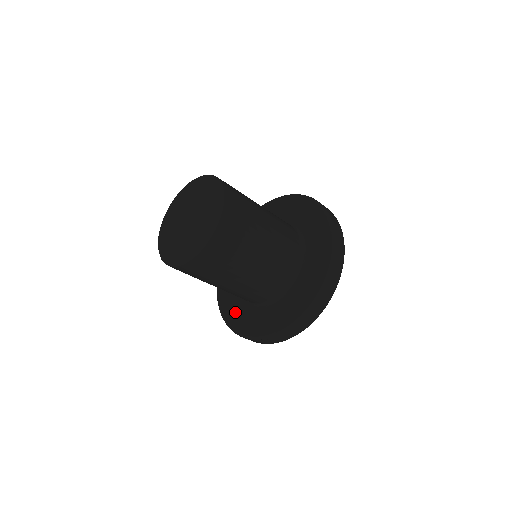
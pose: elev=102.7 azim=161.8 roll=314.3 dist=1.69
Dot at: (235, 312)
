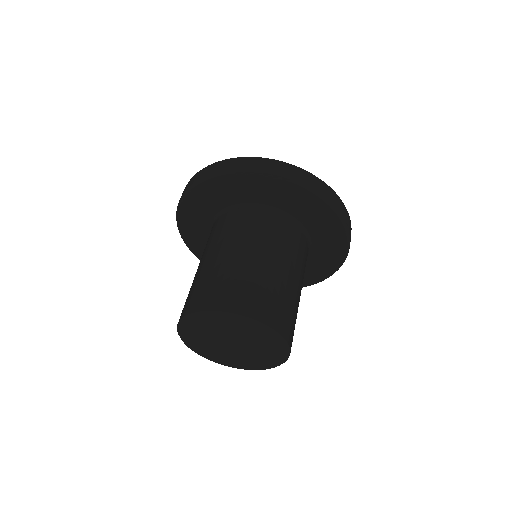
Dot at: occluded
